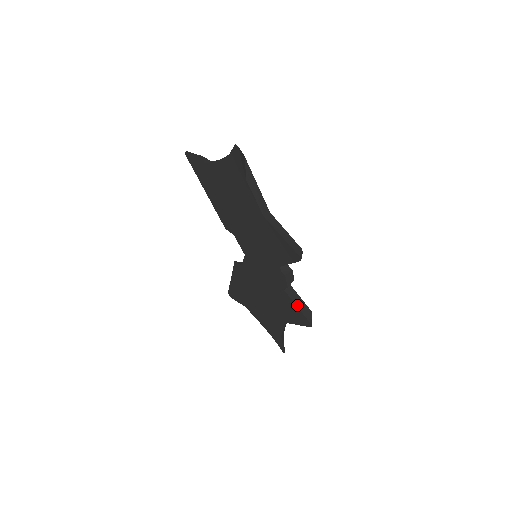
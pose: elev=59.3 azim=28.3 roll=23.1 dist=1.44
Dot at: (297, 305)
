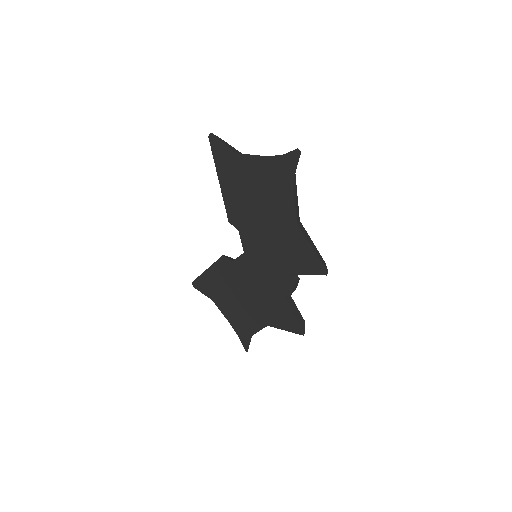
Dot at: (294, 312)
